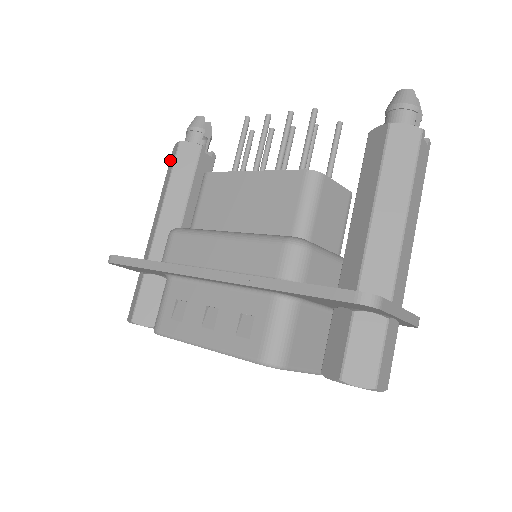
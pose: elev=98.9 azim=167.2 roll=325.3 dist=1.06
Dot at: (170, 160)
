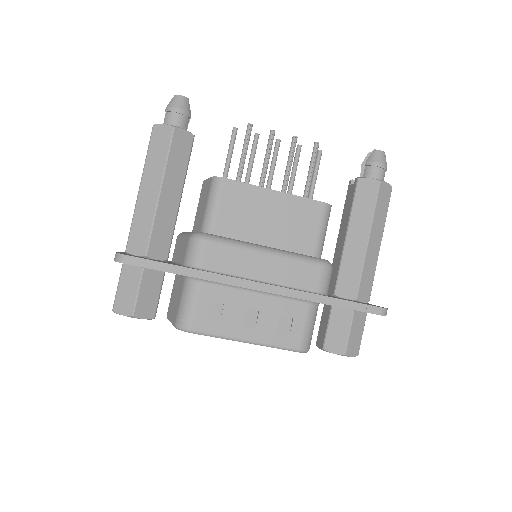
Dot at: (152, 140)
